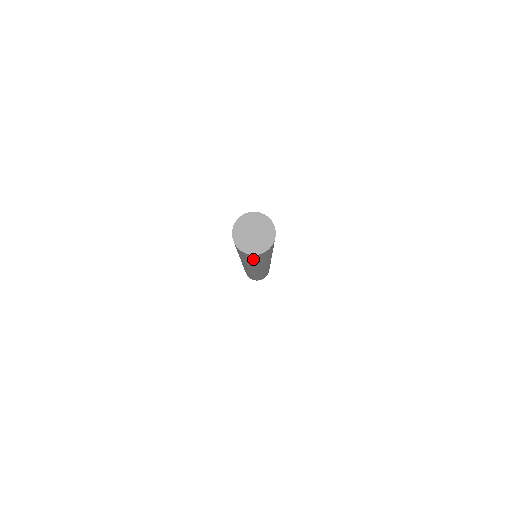
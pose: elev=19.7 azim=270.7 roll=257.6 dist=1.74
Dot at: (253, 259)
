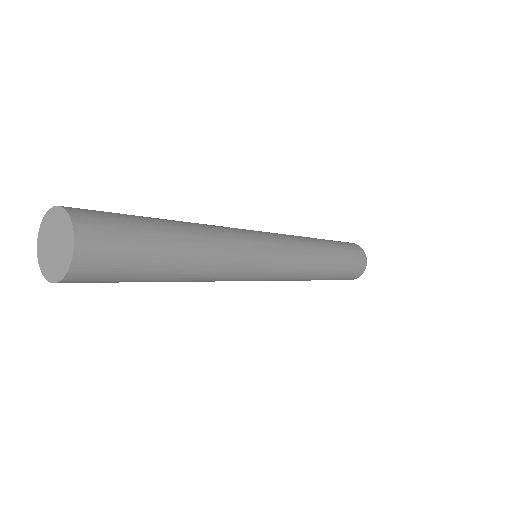
Dot at: (122, 278)
